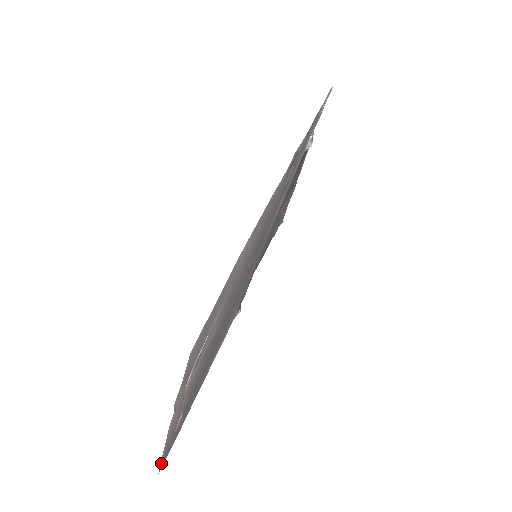
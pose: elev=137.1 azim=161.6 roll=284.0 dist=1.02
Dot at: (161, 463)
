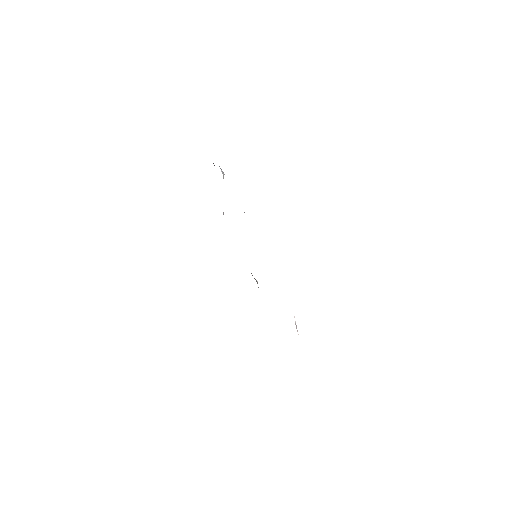
Dot at: occluded
